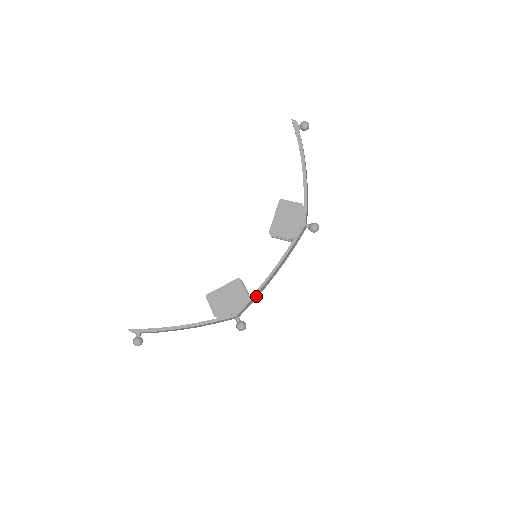
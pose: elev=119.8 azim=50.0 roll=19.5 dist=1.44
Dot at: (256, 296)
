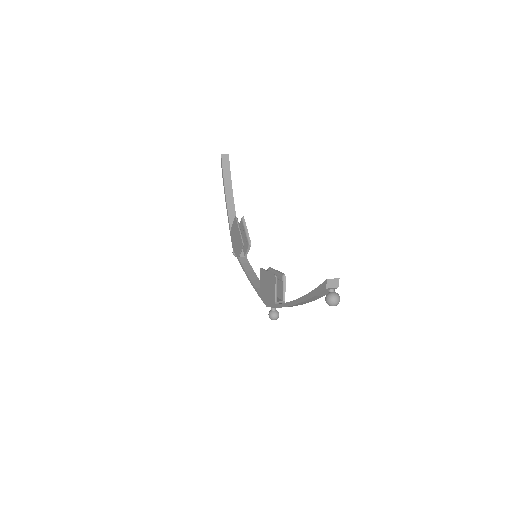
Dot at: (244, 262)
